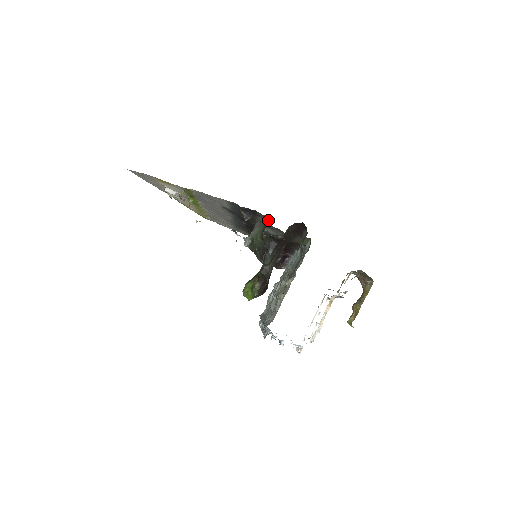
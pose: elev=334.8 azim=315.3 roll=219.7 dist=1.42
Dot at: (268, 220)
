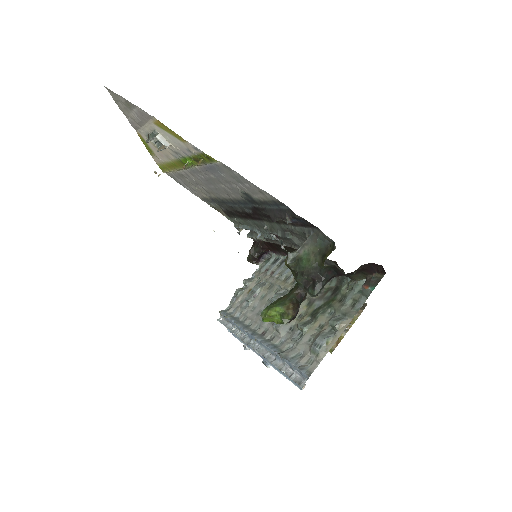
Dot at: (334, 246)
